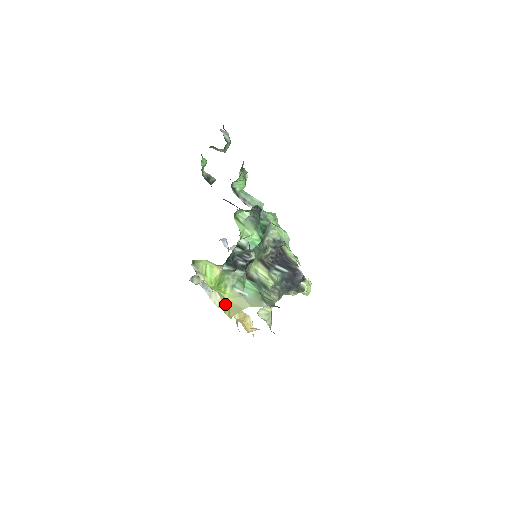
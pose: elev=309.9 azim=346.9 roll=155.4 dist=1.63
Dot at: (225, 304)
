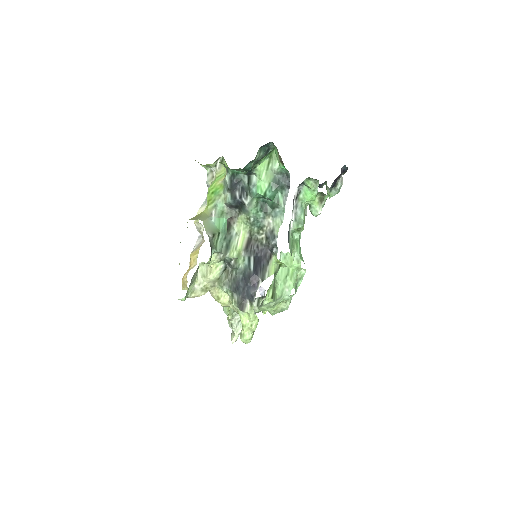
Dot at: occluded
